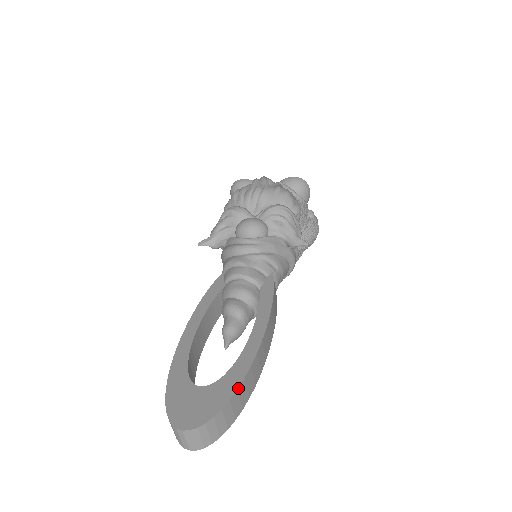
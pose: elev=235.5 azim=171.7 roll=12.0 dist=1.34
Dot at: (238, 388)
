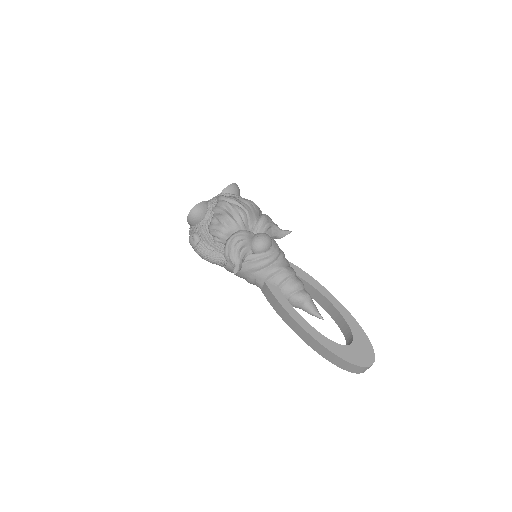
Dot at: (363, 330)
